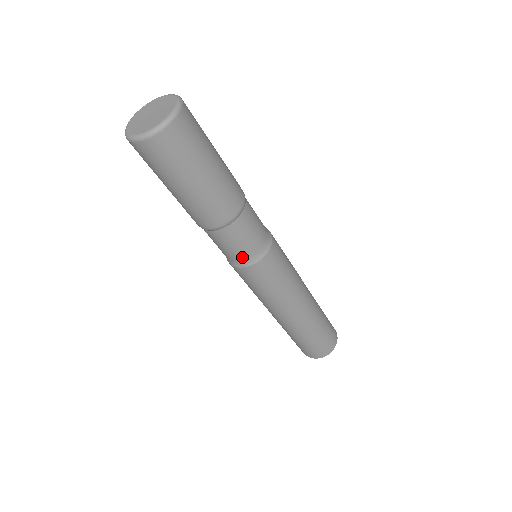
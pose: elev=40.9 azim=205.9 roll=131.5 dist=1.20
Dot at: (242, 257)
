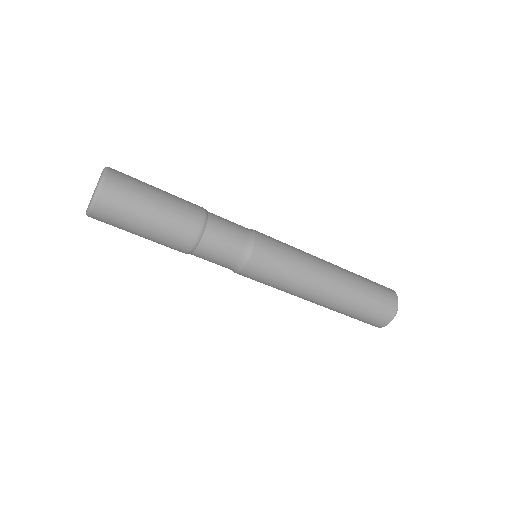
Dot at: occluded
